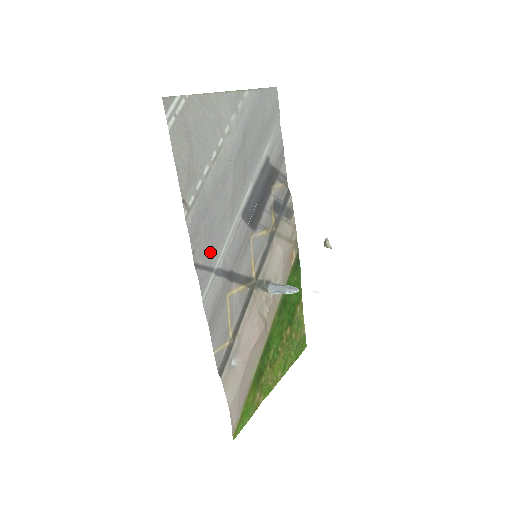
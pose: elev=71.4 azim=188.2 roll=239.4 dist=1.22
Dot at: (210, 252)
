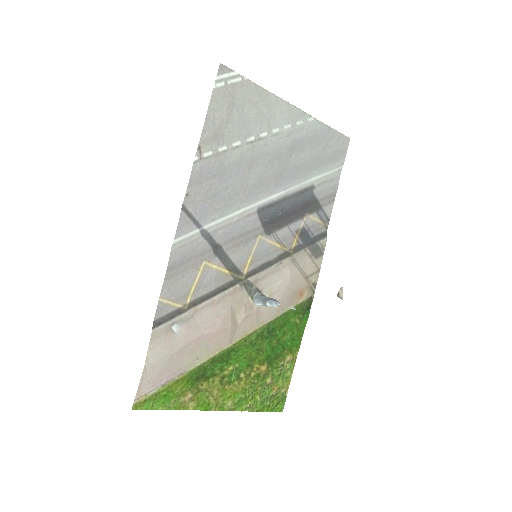
Dot at: (205, 210)
